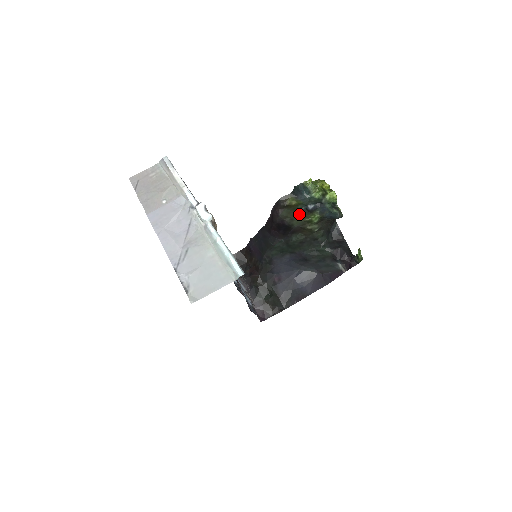
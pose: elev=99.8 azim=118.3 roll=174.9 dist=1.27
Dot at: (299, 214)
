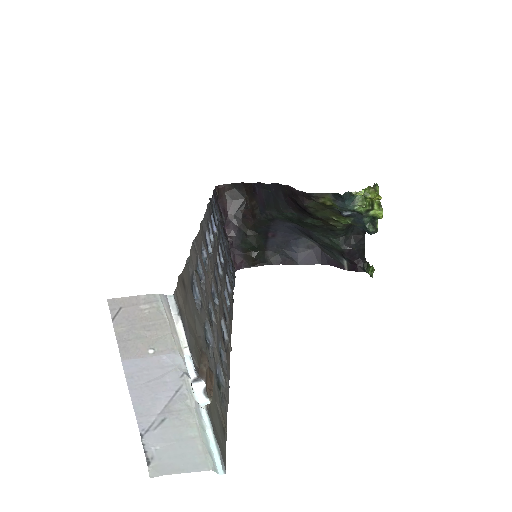
Dot at: (328, 209)
